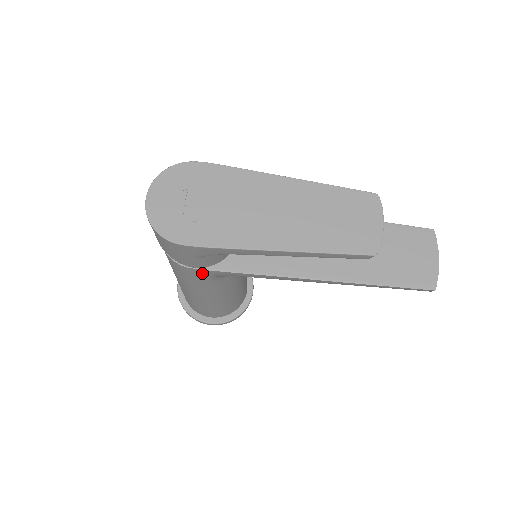
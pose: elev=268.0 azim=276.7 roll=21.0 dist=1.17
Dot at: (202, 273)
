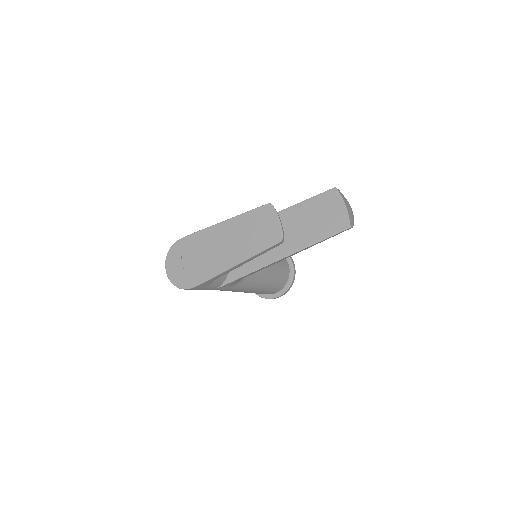
Dot at: (225, 287)
